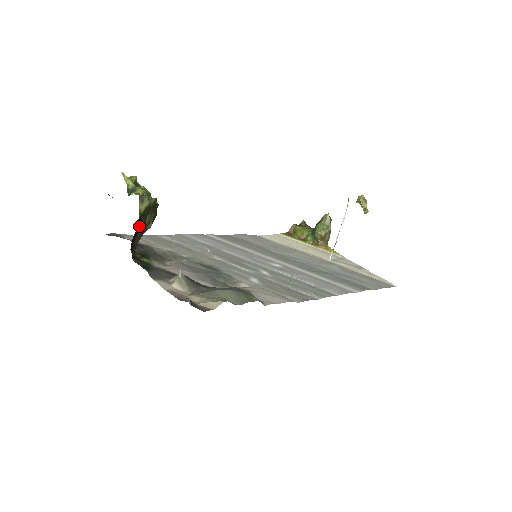
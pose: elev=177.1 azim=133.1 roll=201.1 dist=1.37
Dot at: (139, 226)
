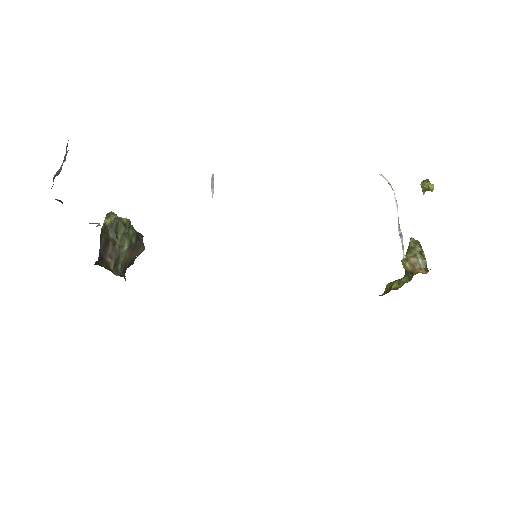
Dot at: (108, 240)
